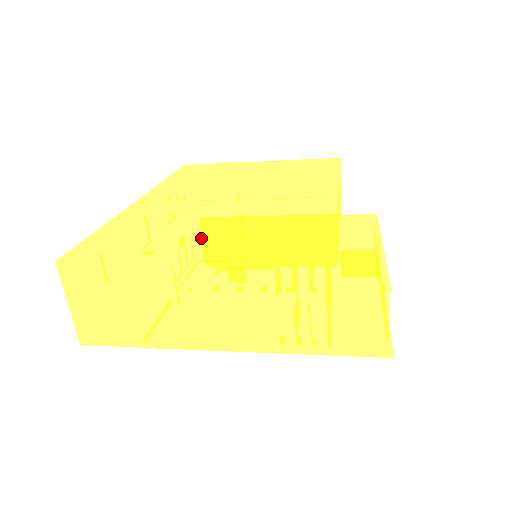
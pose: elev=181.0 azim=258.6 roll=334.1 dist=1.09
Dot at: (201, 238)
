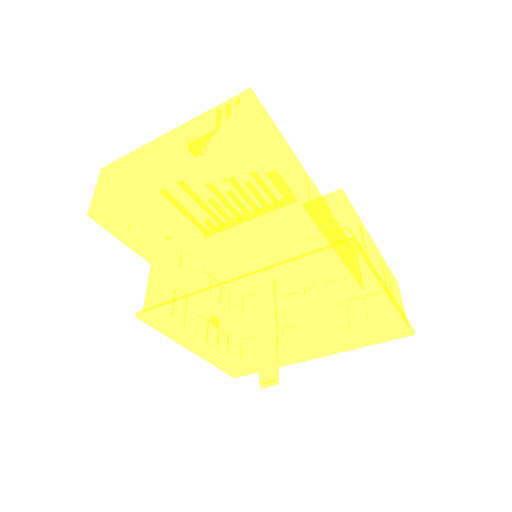
Dot at: (191, 157)
